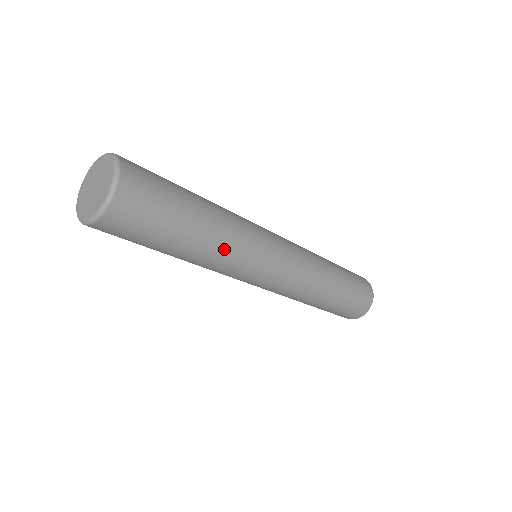
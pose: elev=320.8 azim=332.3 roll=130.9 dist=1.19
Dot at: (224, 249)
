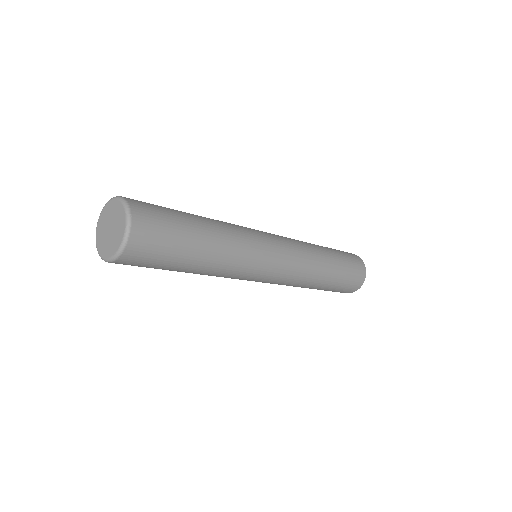
Dot at: (225, 266)
